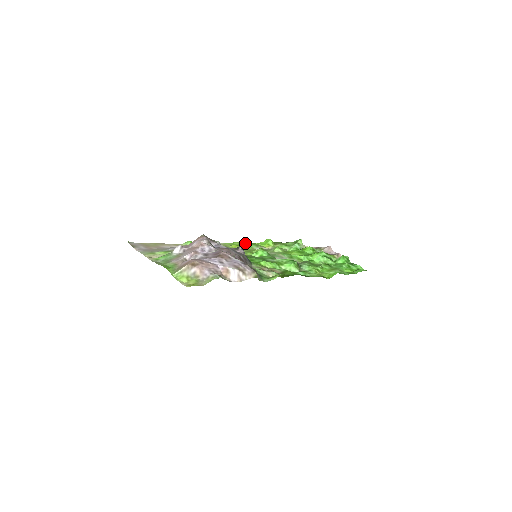
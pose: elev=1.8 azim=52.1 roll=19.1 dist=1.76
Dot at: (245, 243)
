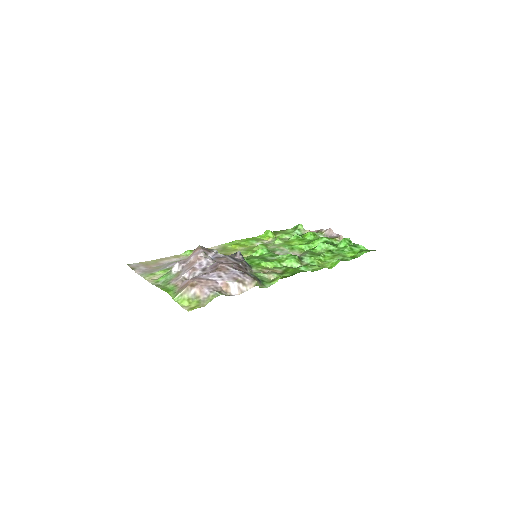
Dot at: (245, 240)
